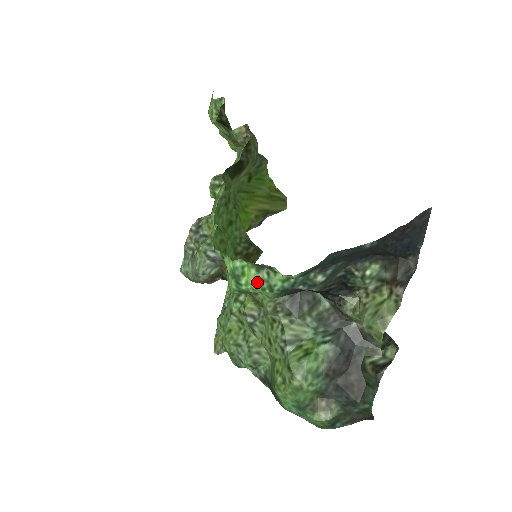
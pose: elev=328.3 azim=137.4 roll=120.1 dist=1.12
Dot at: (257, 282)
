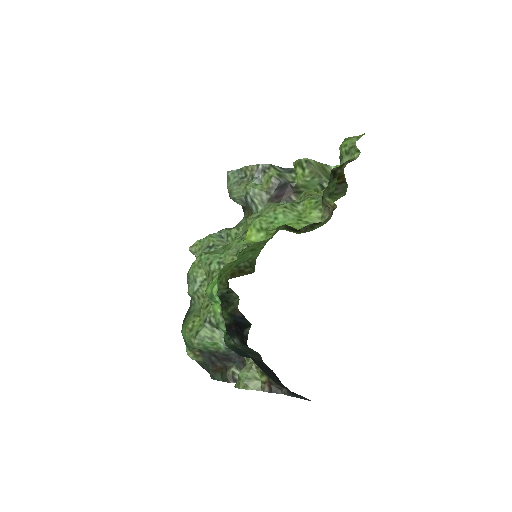
Dot at: (216, 314)
